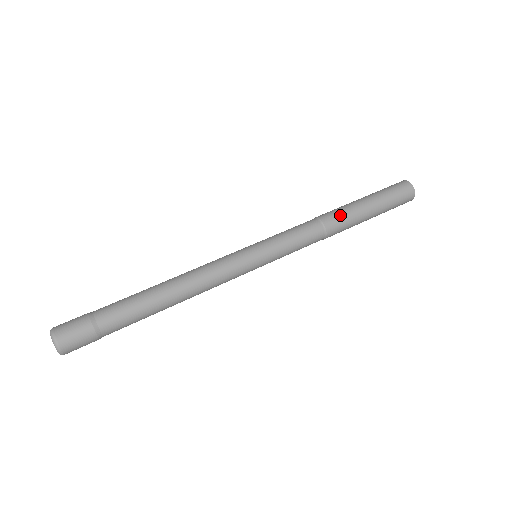
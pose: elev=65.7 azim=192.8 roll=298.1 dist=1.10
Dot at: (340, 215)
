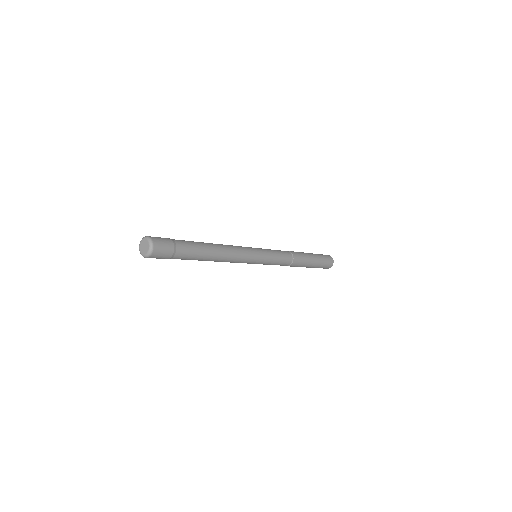
Dot at: (301, 256)
